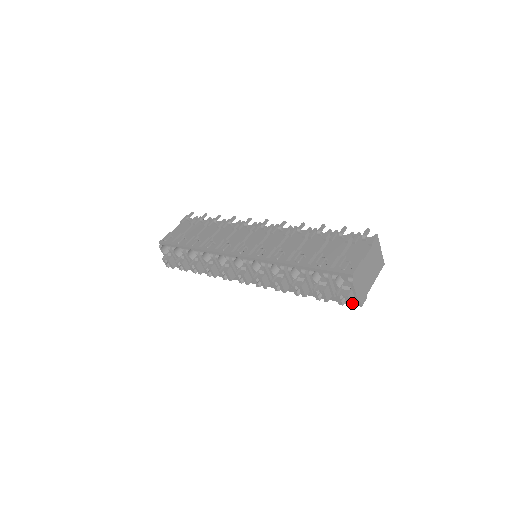
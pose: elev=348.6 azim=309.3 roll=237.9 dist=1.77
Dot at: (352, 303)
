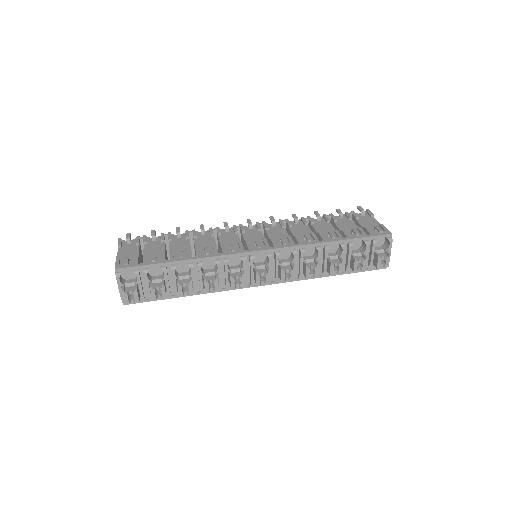
Dot at: (387, 263)
